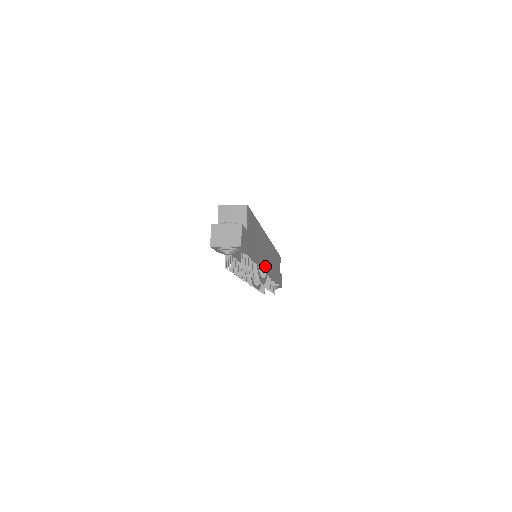
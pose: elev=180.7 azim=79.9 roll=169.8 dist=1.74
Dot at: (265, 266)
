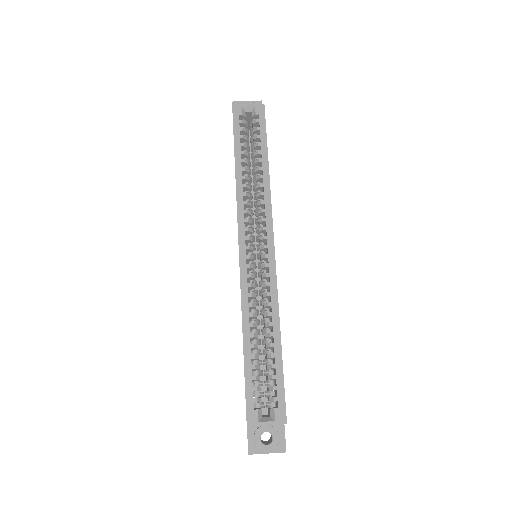
Dot at: occluded
